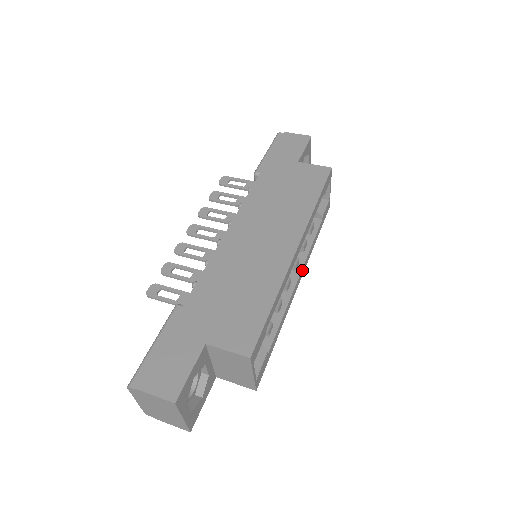
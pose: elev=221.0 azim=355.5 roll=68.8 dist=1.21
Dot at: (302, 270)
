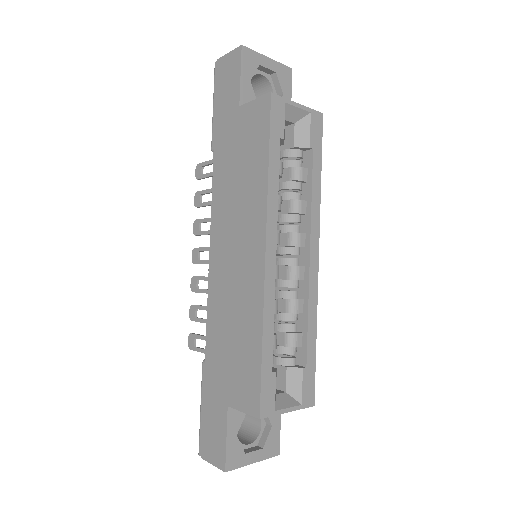
Dot at: (312, 241)
